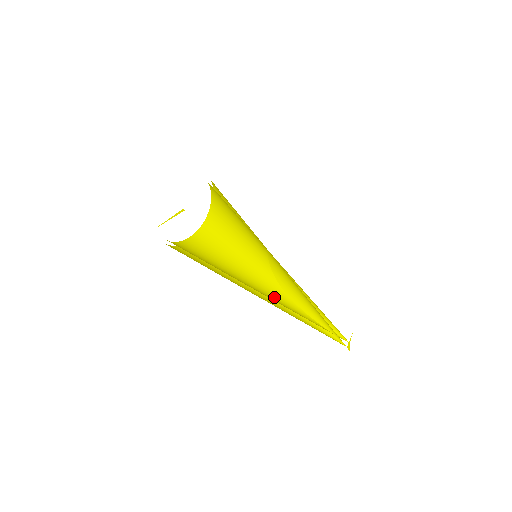
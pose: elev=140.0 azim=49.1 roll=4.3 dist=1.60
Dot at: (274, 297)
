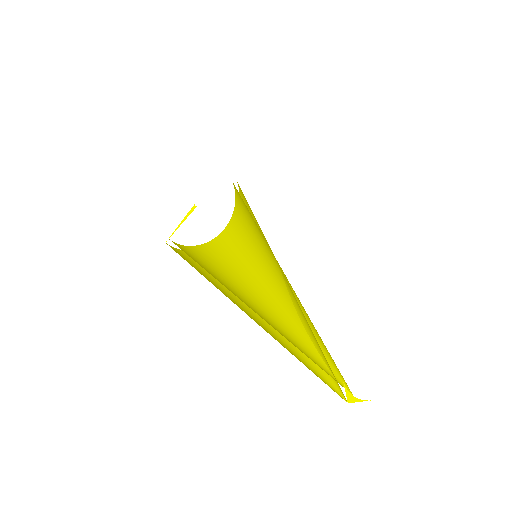
Dot at: (280, 313)
